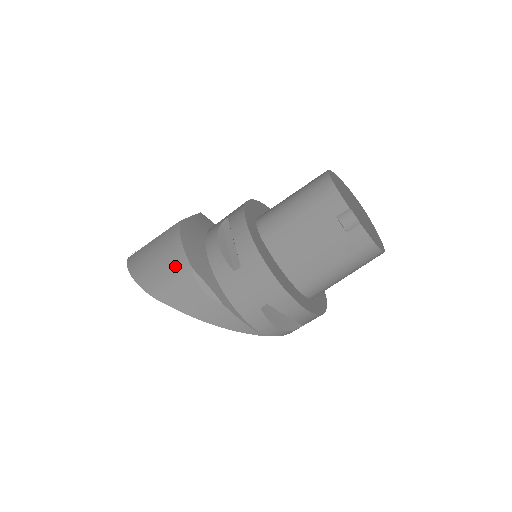
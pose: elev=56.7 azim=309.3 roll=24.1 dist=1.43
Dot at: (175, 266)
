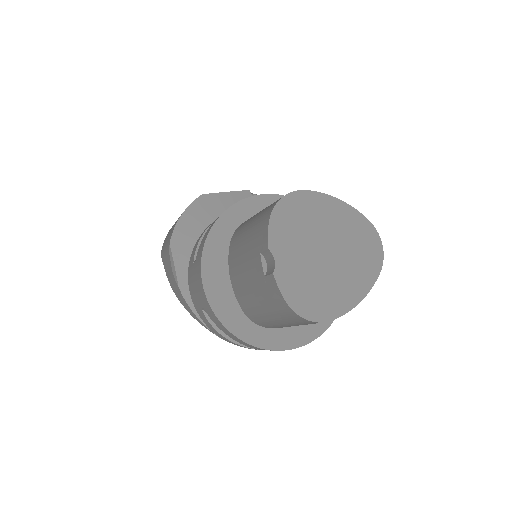
Dot at: (170, 235)
